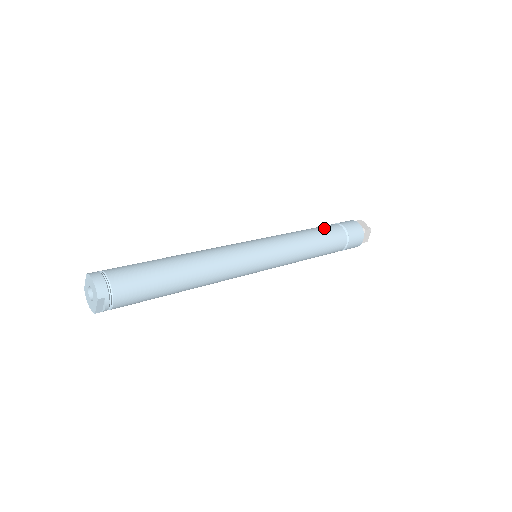
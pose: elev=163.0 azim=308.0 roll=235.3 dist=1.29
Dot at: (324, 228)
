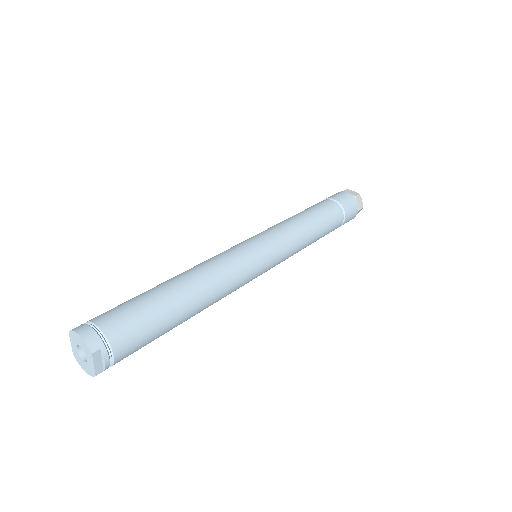
Dot at: (314, 206)
